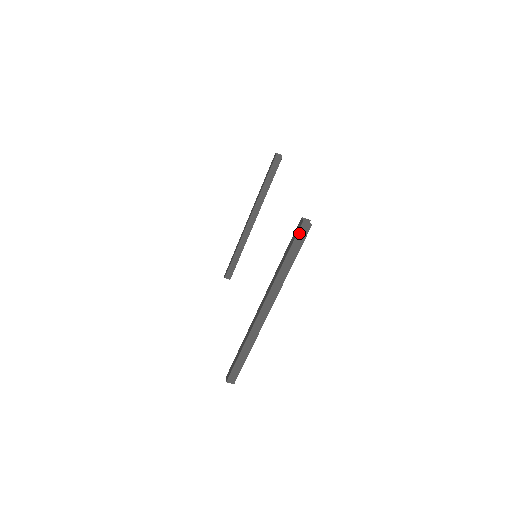
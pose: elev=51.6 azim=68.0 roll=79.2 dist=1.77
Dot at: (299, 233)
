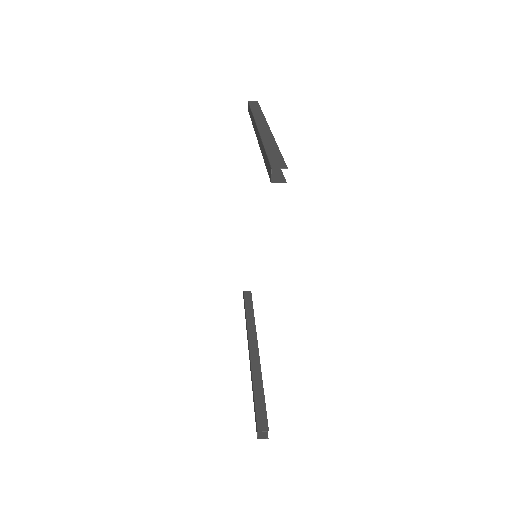
Dot at: occluded
